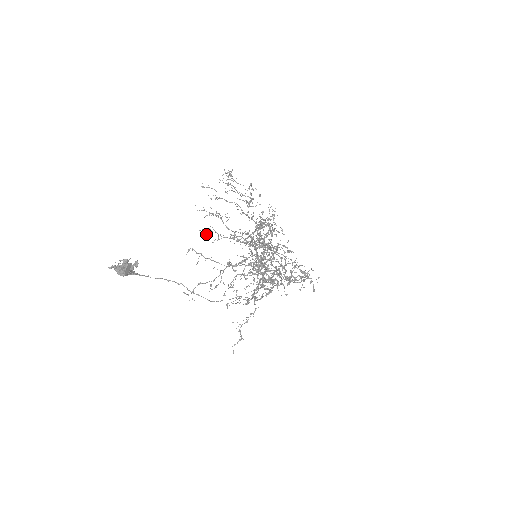
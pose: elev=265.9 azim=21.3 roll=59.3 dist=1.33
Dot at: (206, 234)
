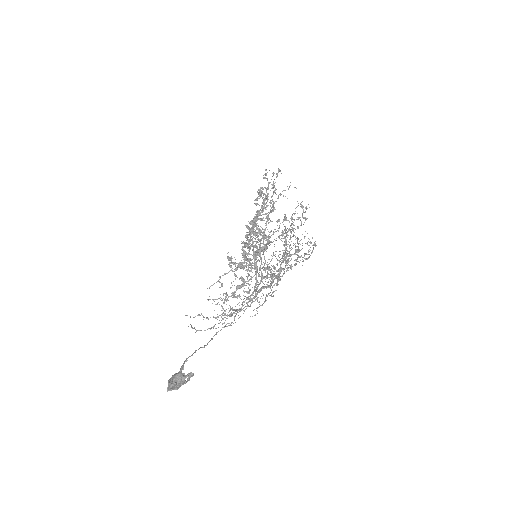
Dot at: (243, 284)
